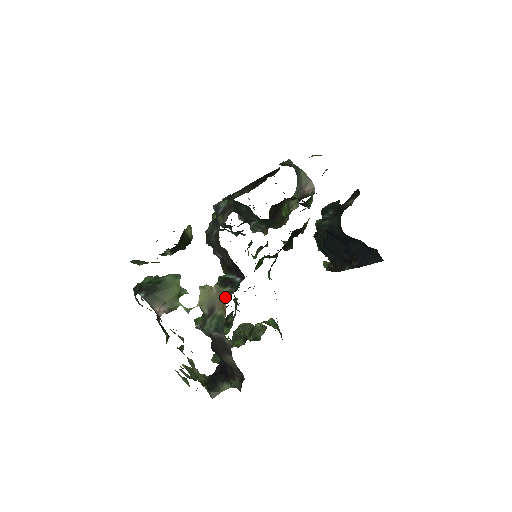
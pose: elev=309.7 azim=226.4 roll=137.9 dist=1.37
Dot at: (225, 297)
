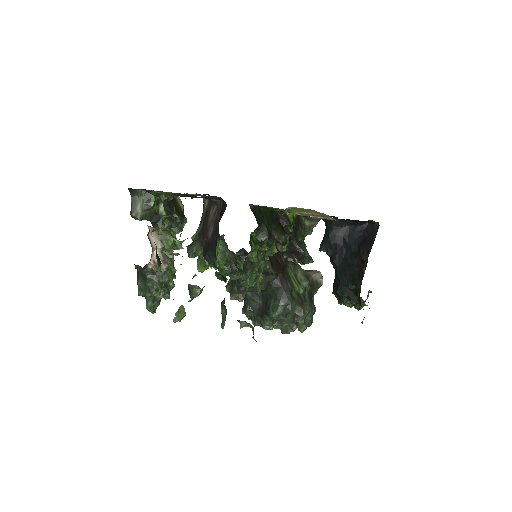
Dot at: occluded
